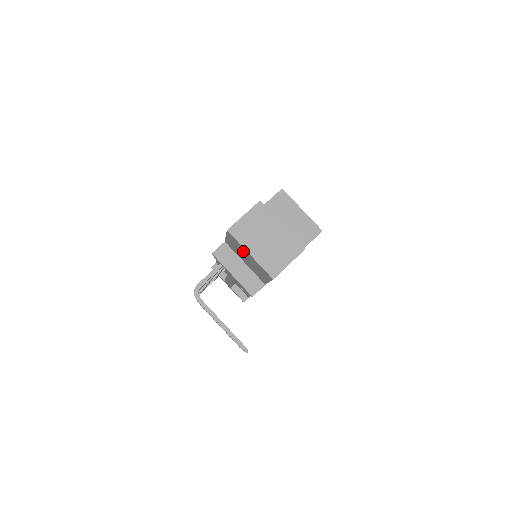
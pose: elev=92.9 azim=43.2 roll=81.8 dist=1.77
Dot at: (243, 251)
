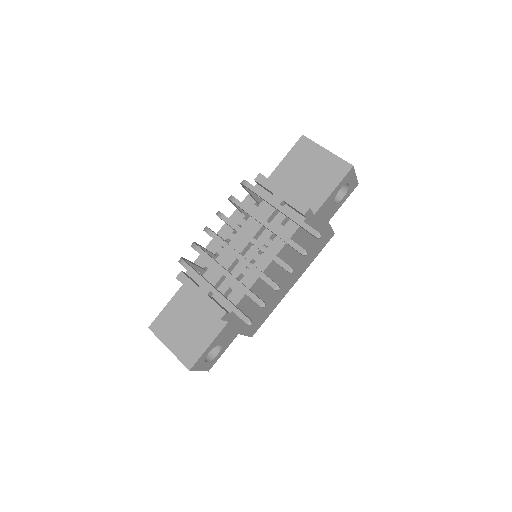
Dot at: (312, 157)
